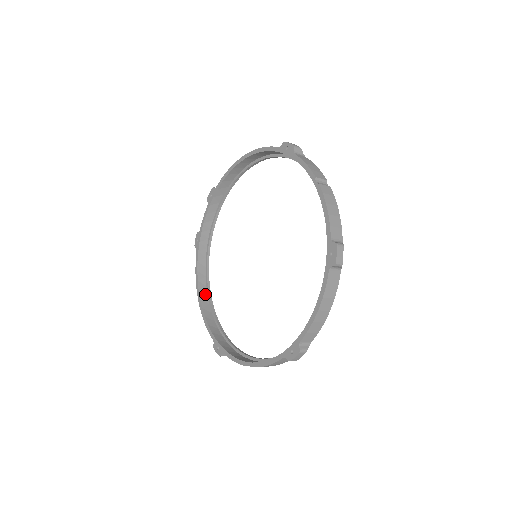
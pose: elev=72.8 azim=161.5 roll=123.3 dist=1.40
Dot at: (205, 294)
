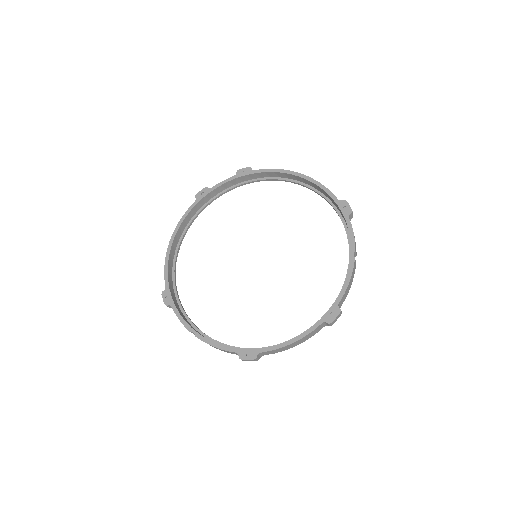
Dot at: (177, 241)
